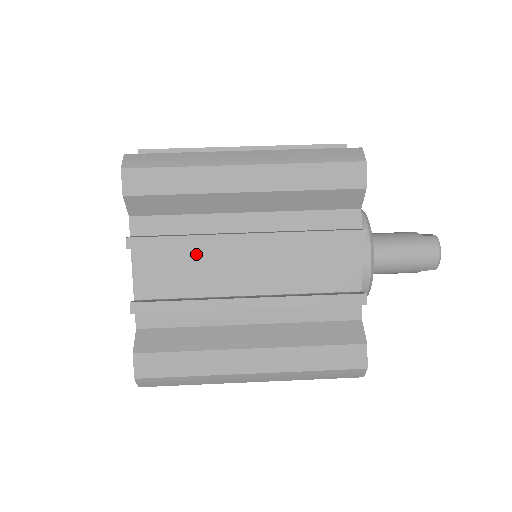
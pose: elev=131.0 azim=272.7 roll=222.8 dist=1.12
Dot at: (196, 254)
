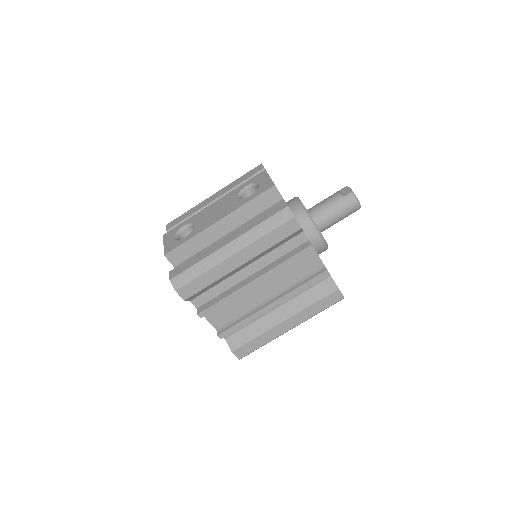
Dot at: occluded
